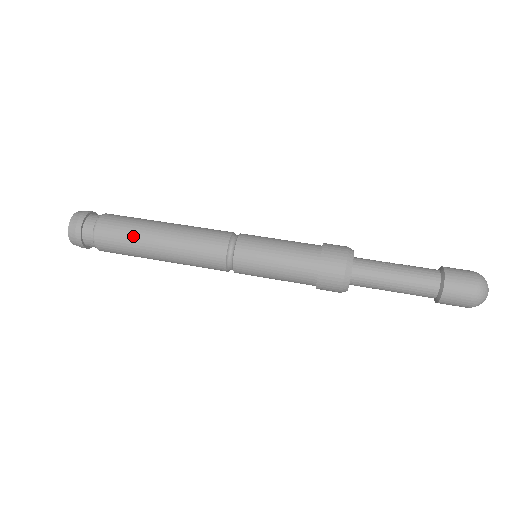
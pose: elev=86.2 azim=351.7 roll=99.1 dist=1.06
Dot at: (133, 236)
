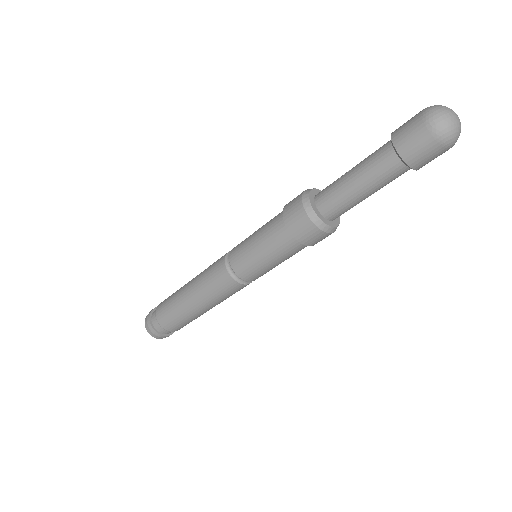
Dot at: (175, 306)
